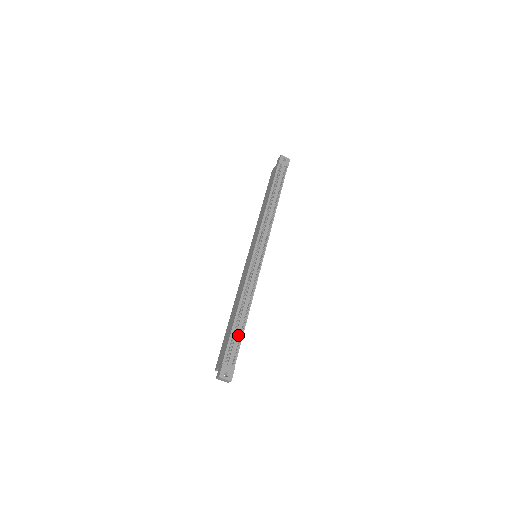
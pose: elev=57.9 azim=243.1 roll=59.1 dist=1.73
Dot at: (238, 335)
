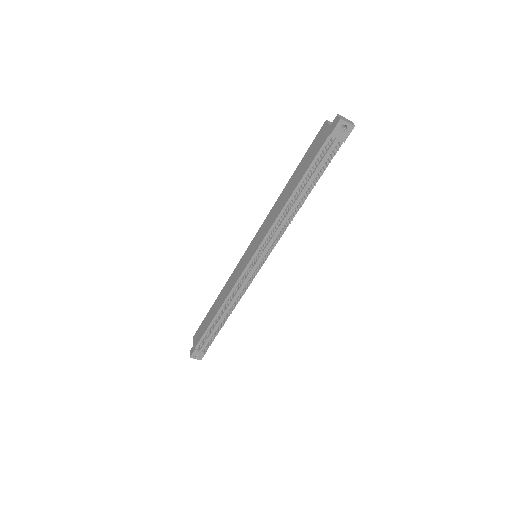
Dot at: (214, 331)
